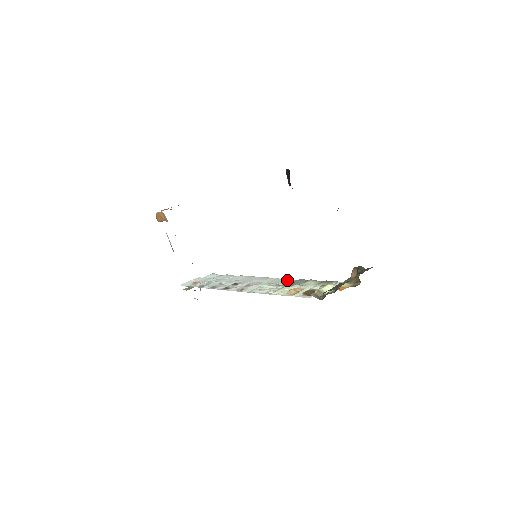
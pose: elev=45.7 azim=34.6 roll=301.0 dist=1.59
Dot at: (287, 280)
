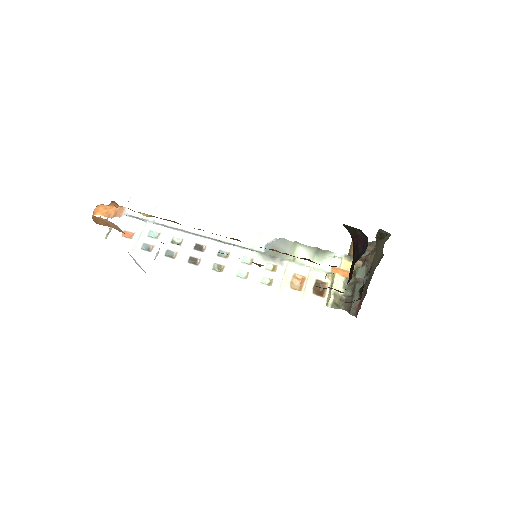
Dot at: (265, 239)
